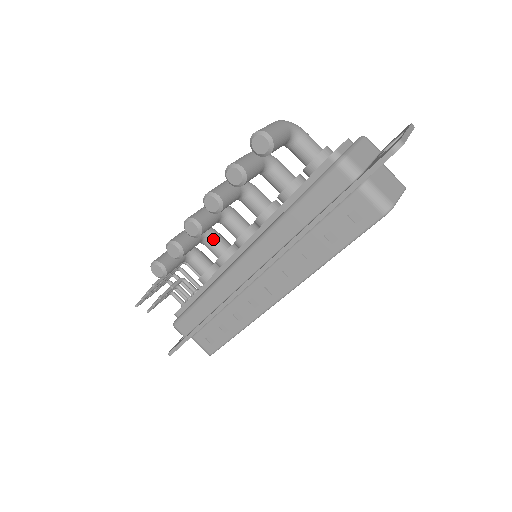
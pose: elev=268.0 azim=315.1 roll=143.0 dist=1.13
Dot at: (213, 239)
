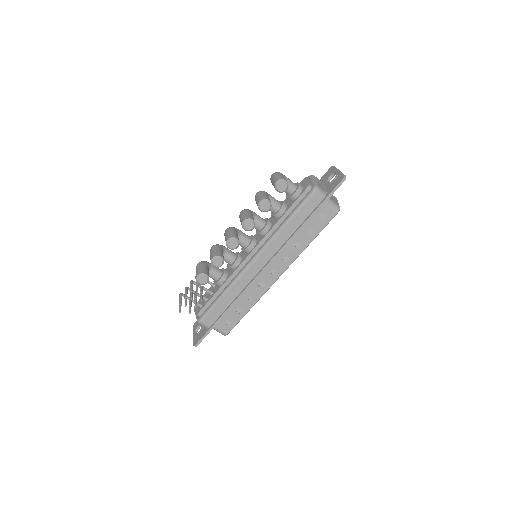
Dot at: (227, 252)
